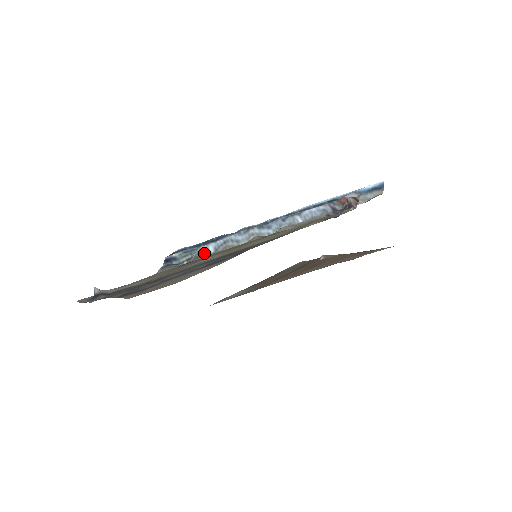
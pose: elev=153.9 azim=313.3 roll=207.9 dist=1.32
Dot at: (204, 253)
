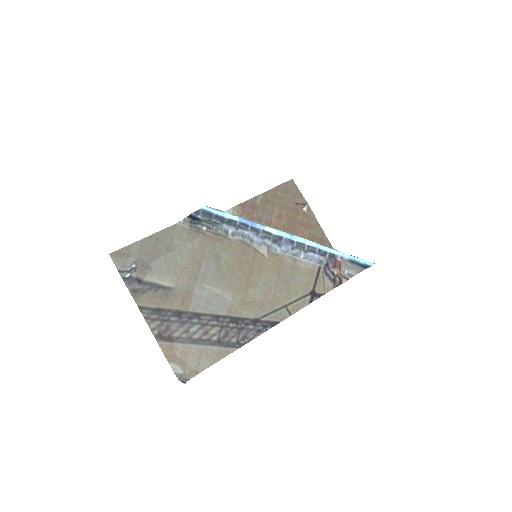
Dot at: (223, 232)
